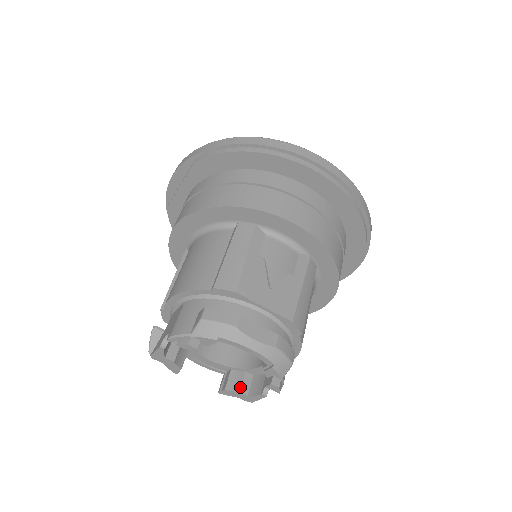
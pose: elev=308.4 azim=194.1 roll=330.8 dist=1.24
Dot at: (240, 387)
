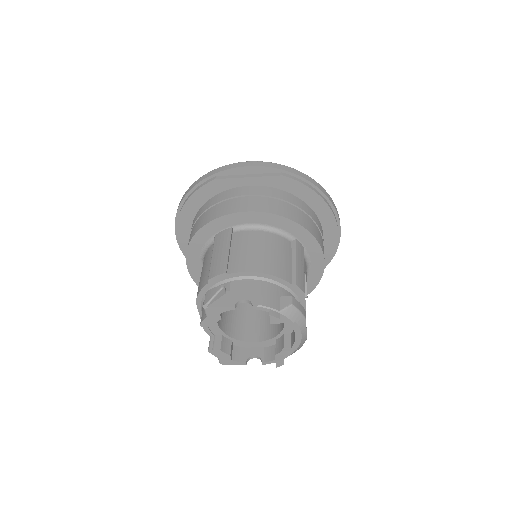
Dot at: (230, 352)
